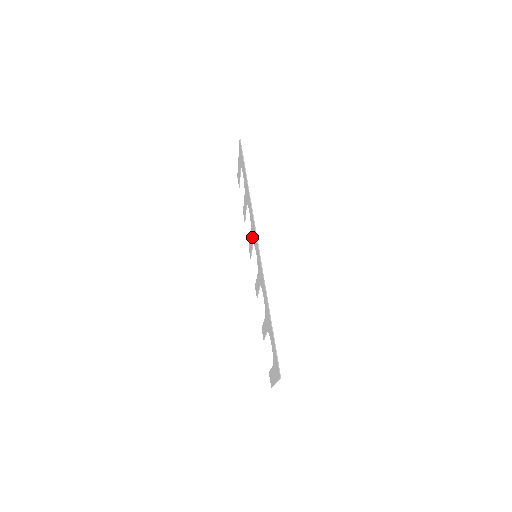
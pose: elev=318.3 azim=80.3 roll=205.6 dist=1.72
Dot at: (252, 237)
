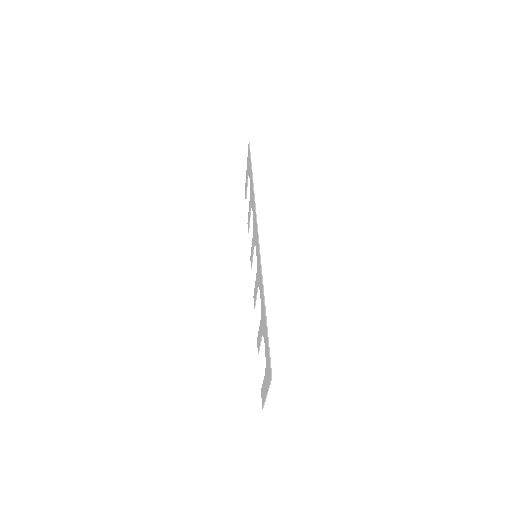
Dot at: (253, 238)
